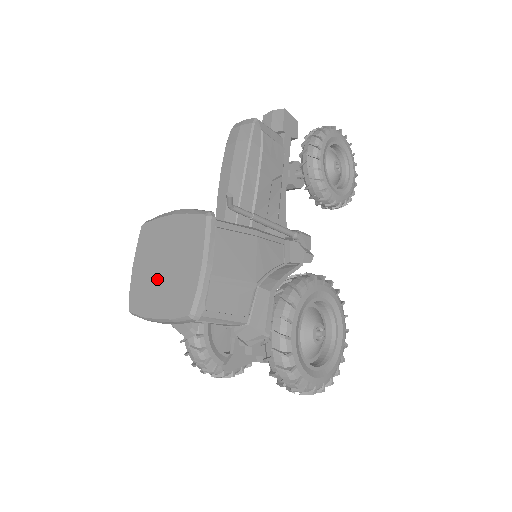
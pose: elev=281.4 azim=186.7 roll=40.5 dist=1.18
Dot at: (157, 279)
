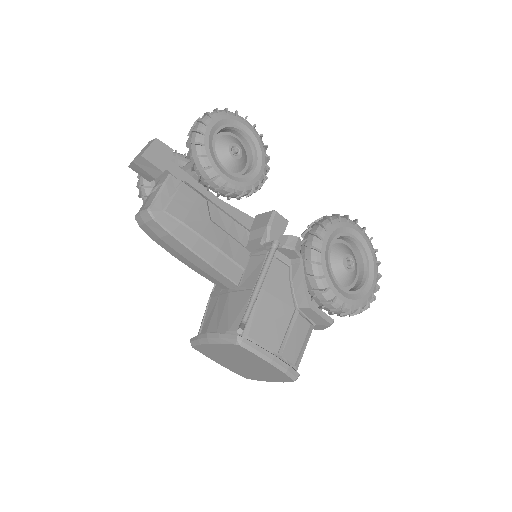
Dot at: (246, 369)
